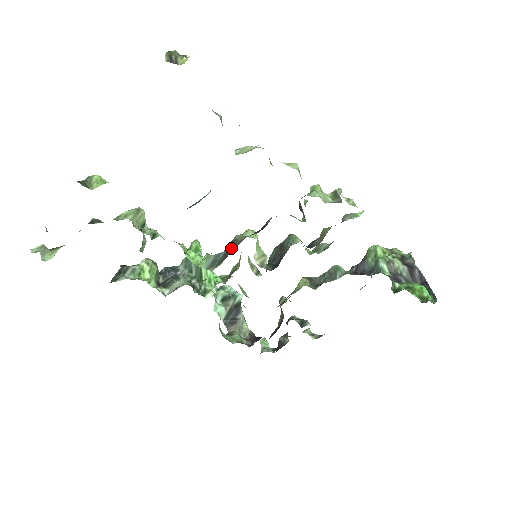
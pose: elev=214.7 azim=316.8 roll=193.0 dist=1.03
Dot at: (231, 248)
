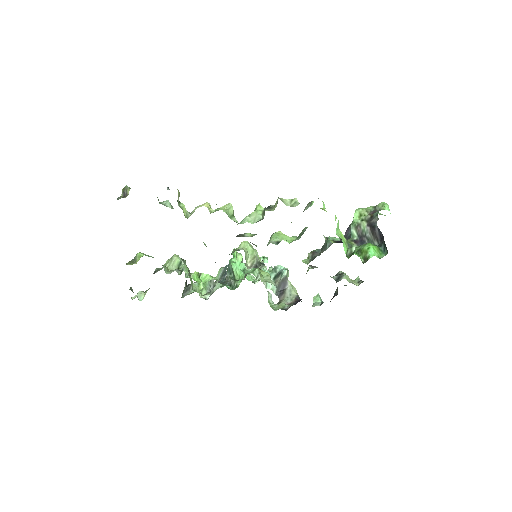
Dot at: occluded
